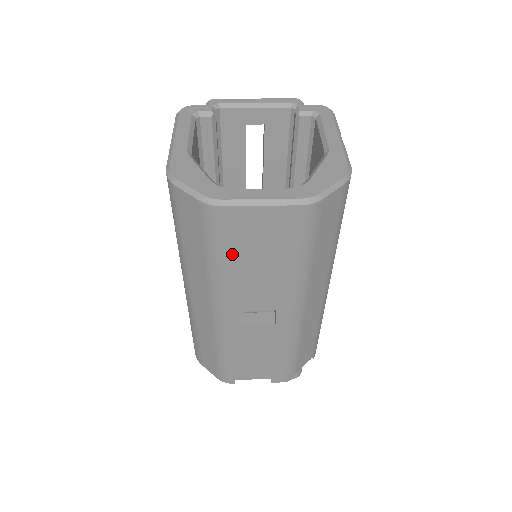
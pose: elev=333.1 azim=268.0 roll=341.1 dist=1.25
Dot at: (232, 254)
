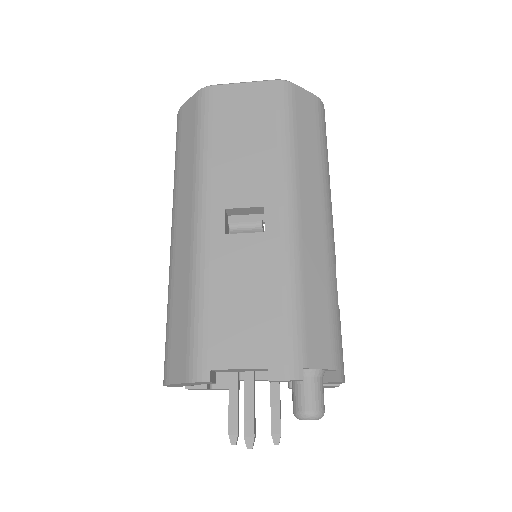
Dot at: (218, 132)
